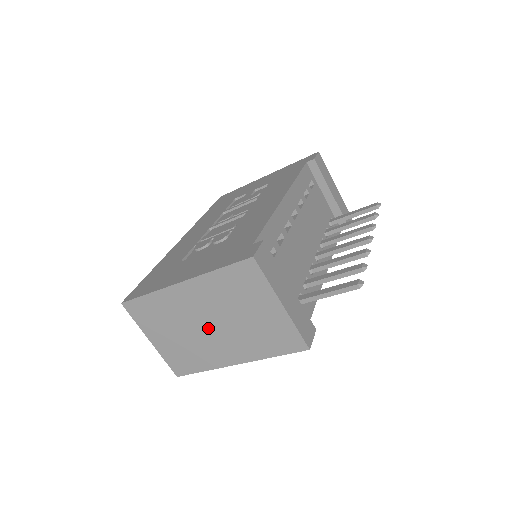
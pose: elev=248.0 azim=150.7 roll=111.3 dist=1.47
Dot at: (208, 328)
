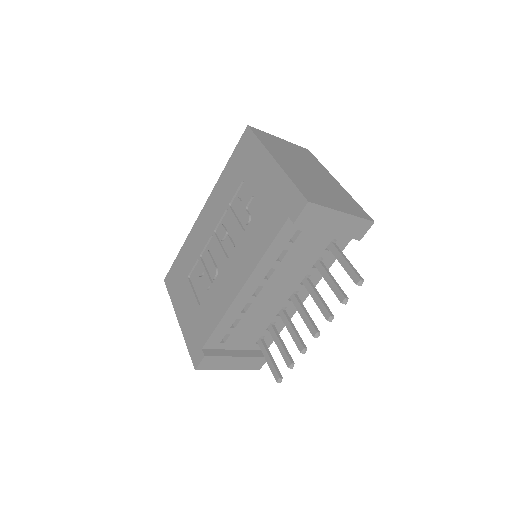
Dot at: occluded
